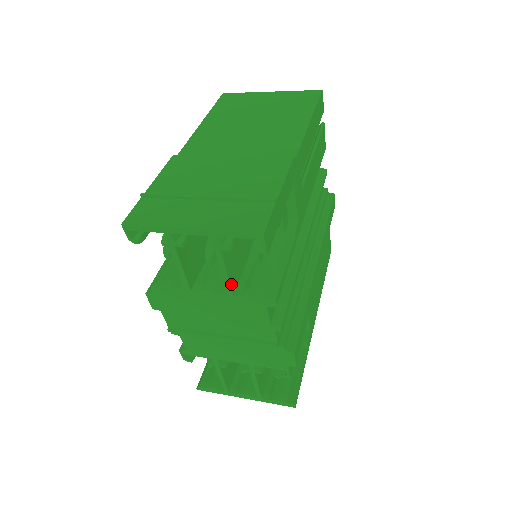
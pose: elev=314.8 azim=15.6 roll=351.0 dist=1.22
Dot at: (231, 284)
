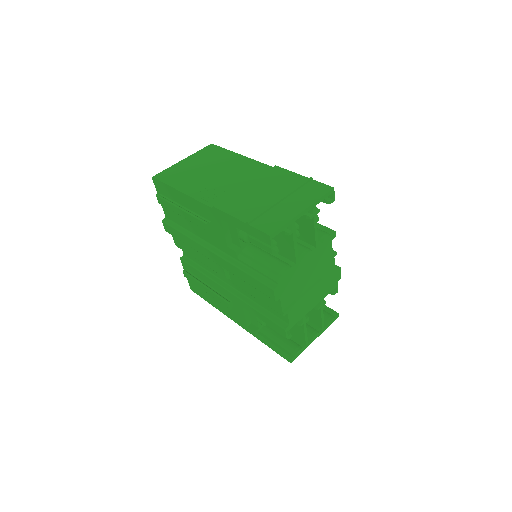
Dot at: (317, 239)
